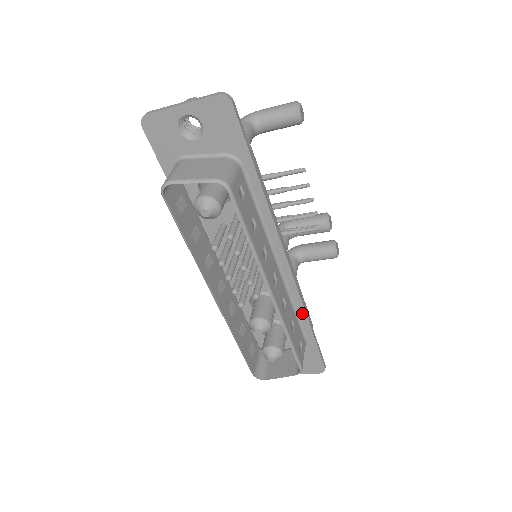
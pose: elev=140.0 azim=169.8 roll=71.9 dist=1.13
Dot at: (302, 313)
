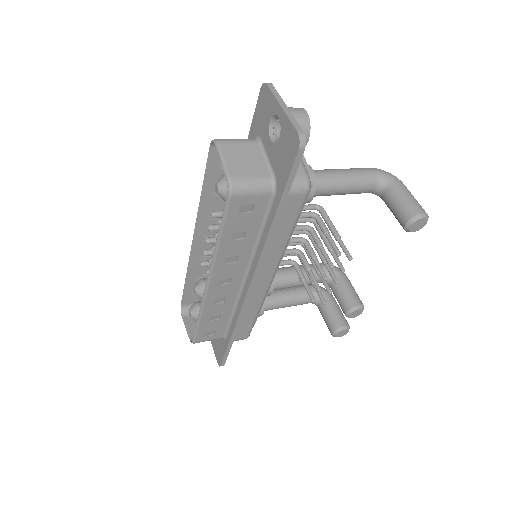
Dot at: (234, 322)
